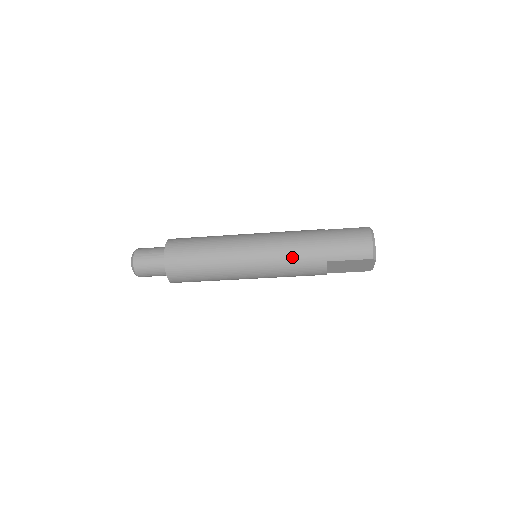
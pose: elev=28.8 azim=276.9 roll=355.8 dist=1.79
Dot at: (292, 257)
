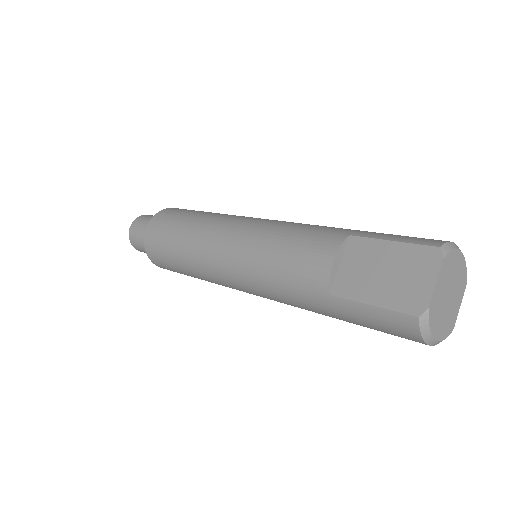
Dot at: occluded
